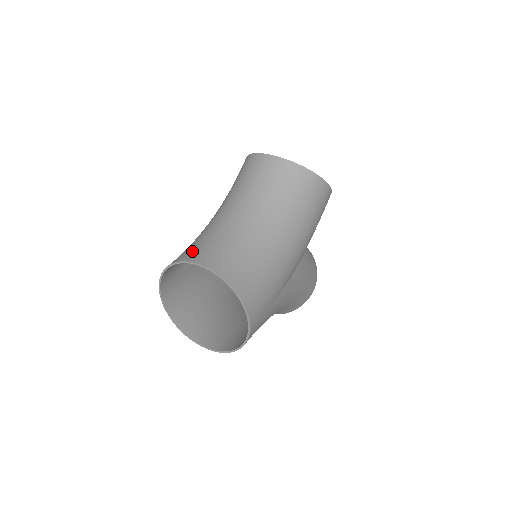
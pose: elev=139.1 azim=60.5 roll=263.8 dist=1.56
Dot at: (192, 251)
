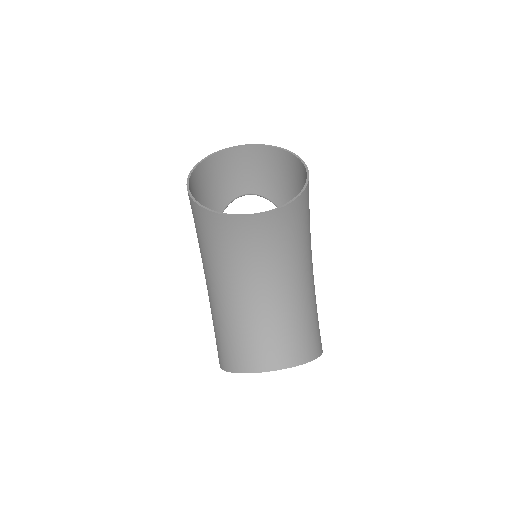
Dot at: (247, 354)
